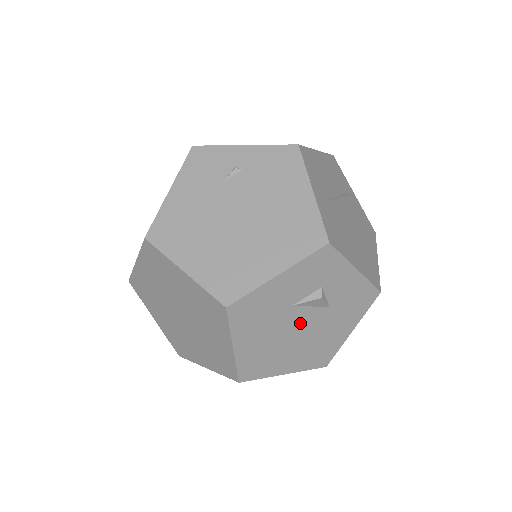
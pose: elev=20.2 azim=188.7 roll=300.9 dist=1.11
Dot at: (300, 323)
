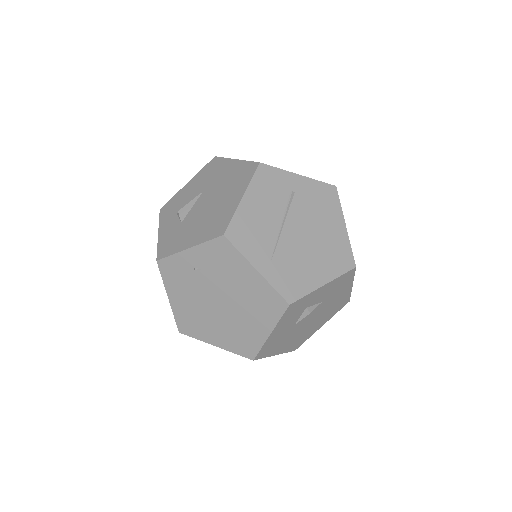
Dot at: (308, 319)
